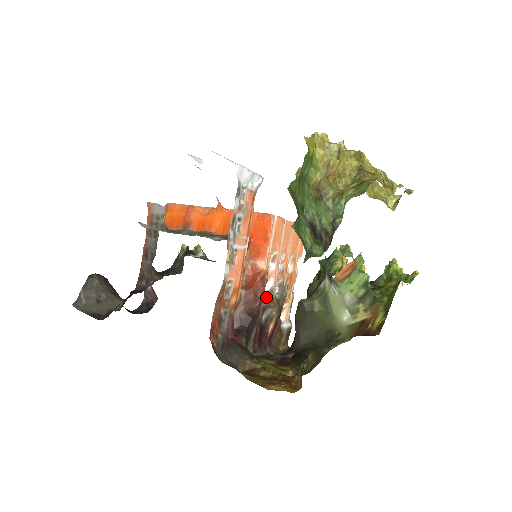
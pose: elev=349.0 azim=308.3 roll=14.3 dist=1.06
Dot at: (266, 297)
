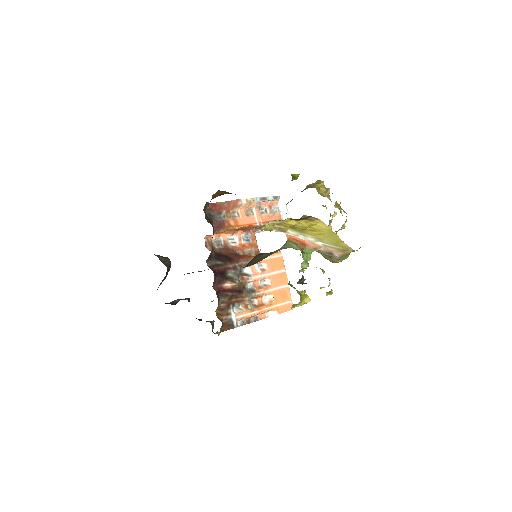
Dot at: (241, 272)
